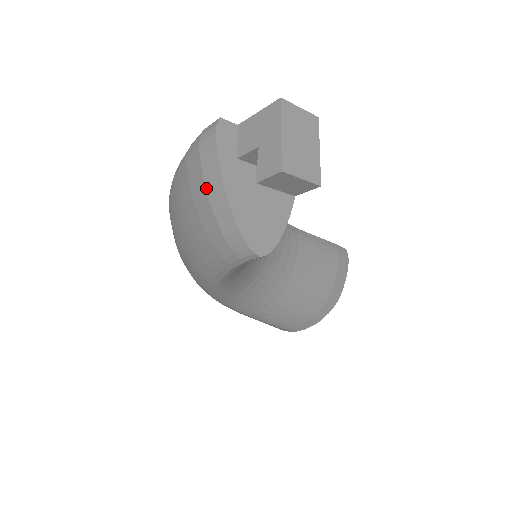
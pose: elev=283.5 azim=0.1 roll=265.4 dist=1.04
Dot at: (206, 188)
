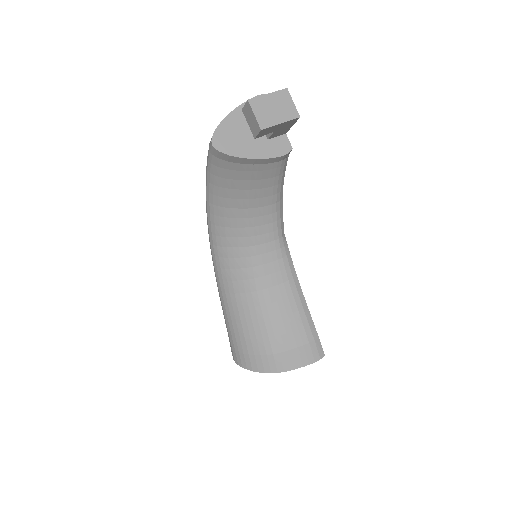
Dot at: occluded
